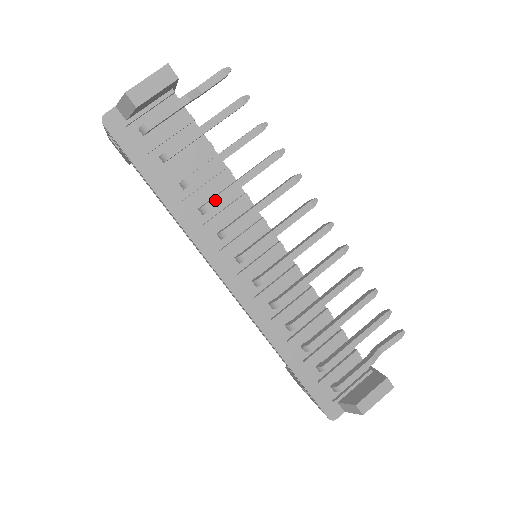
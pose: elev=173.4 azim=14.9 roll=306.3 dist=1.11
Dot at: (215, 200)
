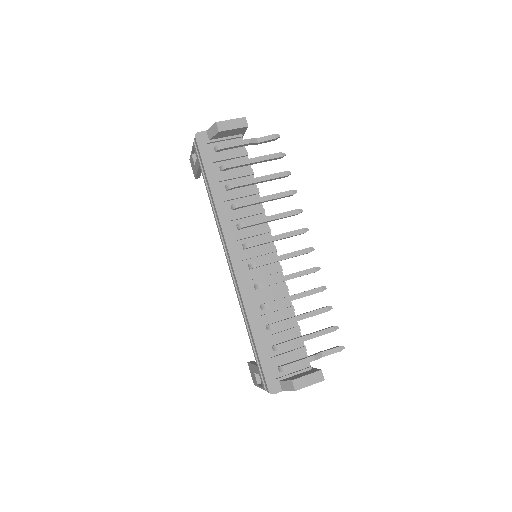
Dot at: (243, 203)
